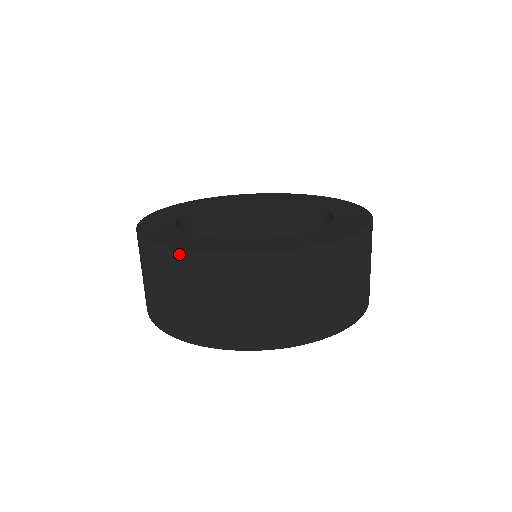
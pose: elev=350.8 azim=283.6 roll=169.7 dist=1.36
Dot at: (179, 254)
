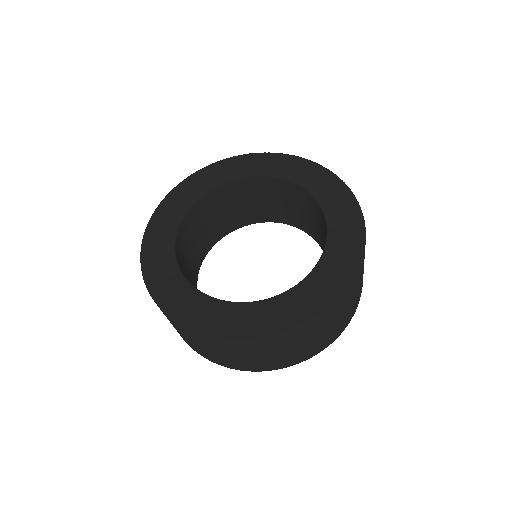
Dot at: (199, 335)
